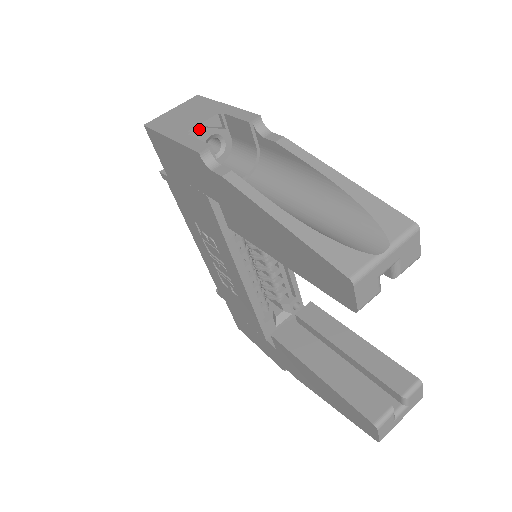
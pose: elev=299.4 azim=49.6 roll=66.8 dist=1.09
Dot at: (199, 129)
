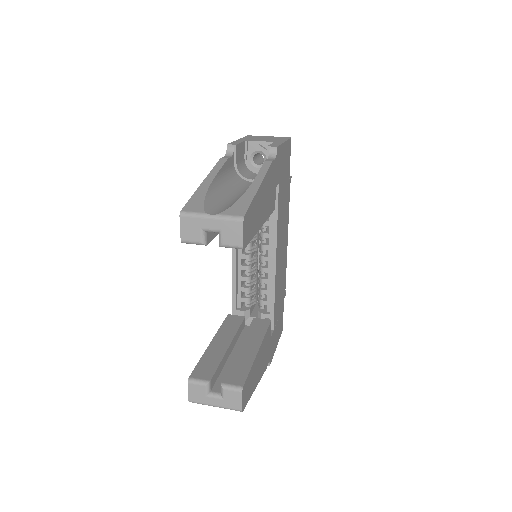
Dot at: (256, 144)
